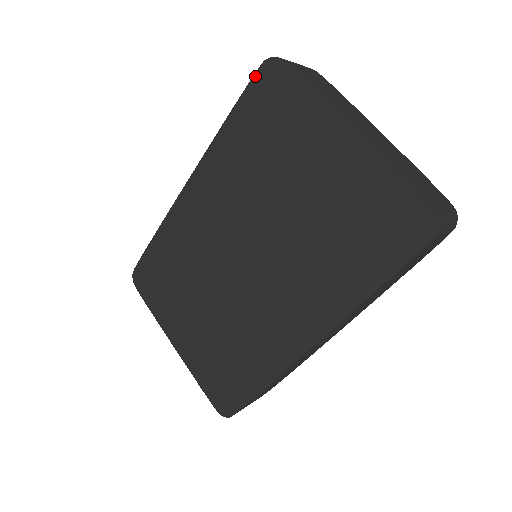
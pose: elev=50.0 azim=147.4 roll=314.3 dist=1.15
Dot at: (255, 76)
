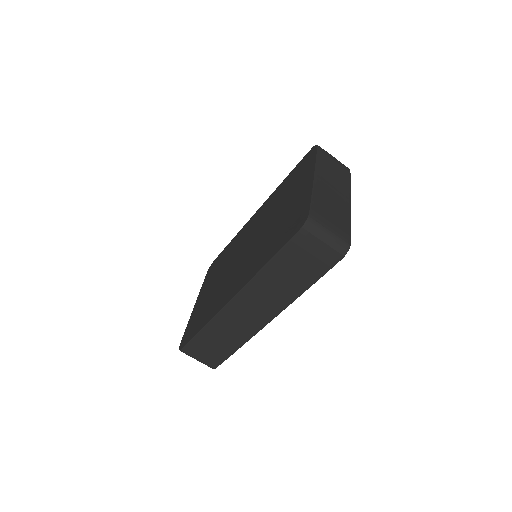
Dot at: (306, 154)
